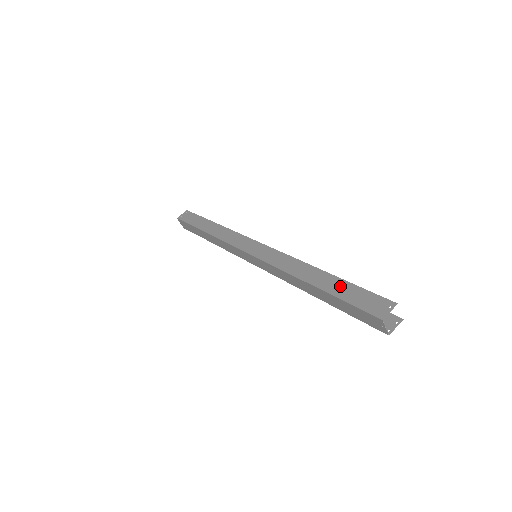
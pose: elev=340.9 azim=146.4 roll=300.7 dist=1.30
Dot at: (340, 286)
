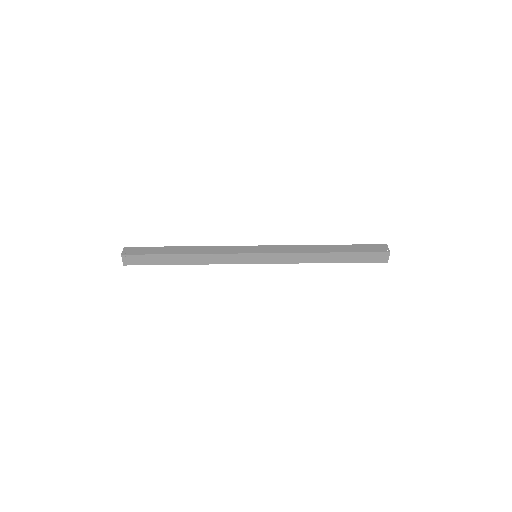
Dot at: (349, 247)
